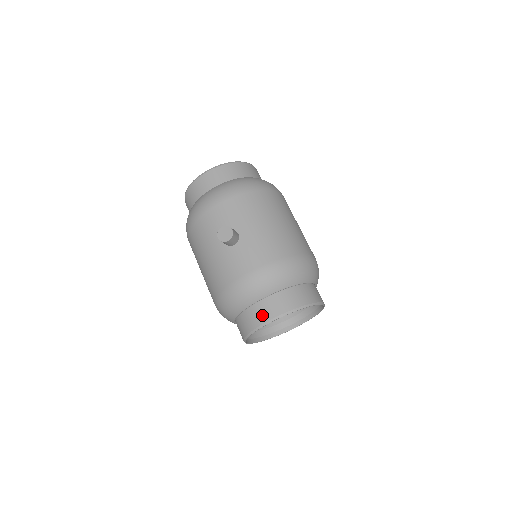
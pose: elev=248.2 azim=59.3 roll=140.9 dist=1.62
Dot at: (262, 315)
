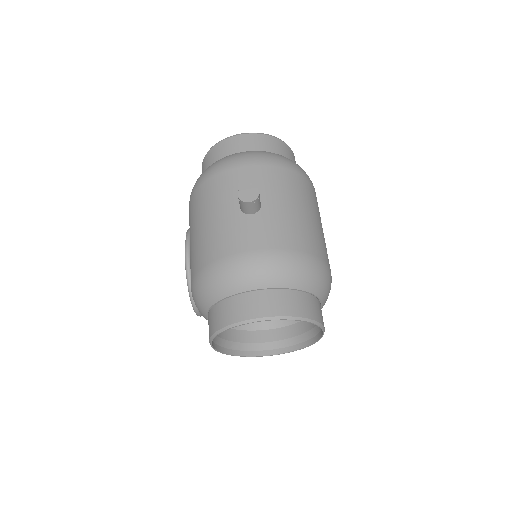
Dot at: (253, 308)
